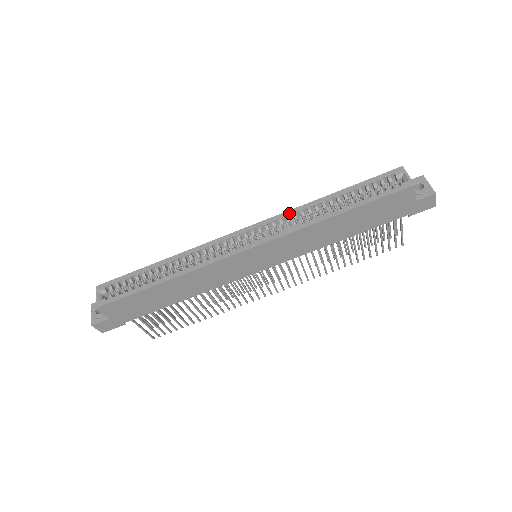
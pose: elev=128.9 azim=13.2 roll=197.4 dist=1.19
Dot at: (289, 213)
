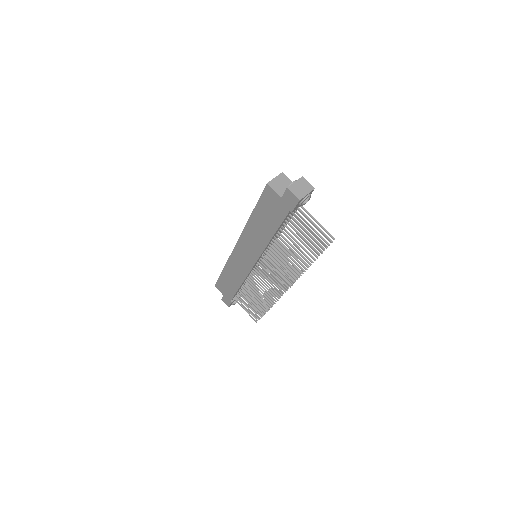
Dot at: occluded
